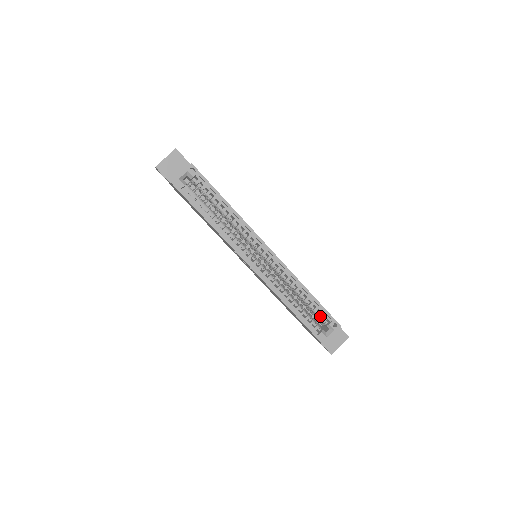
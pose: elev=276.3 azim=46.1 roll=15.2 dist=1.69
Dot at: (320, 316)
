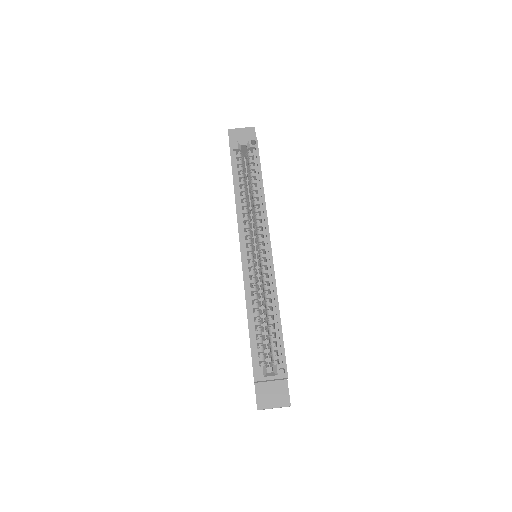
Dot at: (274, 351)
